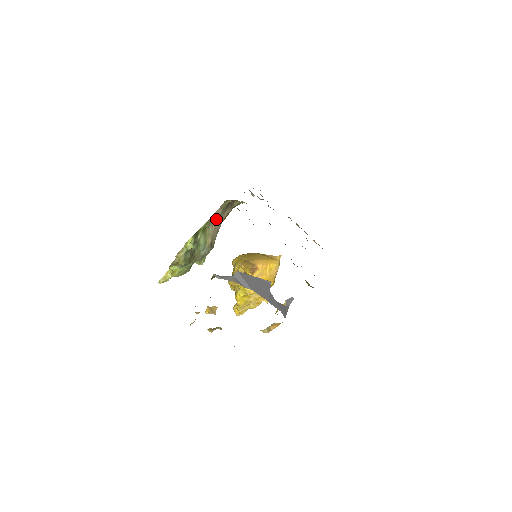
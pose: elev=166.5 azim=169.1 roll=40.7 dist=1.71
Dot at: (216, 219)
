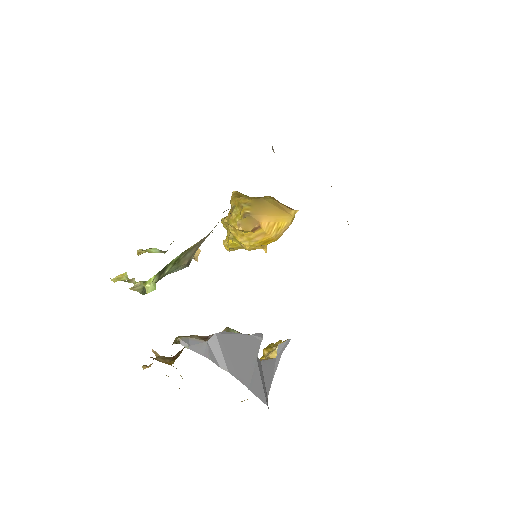
Dot at: (199, 243)
